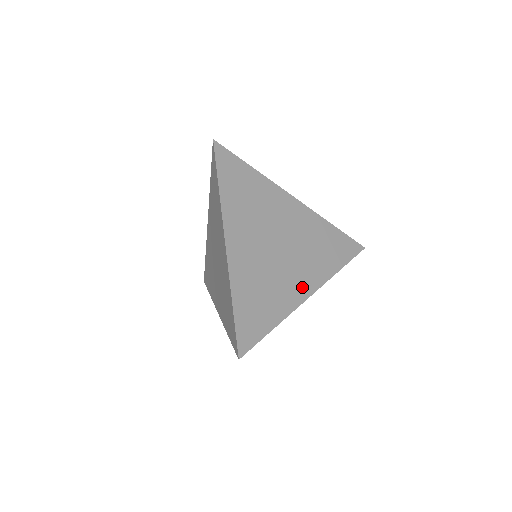
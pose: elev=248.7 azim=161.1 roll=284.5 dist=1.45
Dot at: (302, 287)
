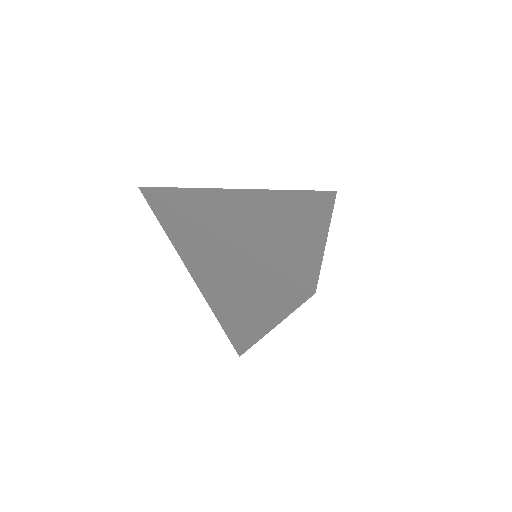
Dot at: (314, 229)
